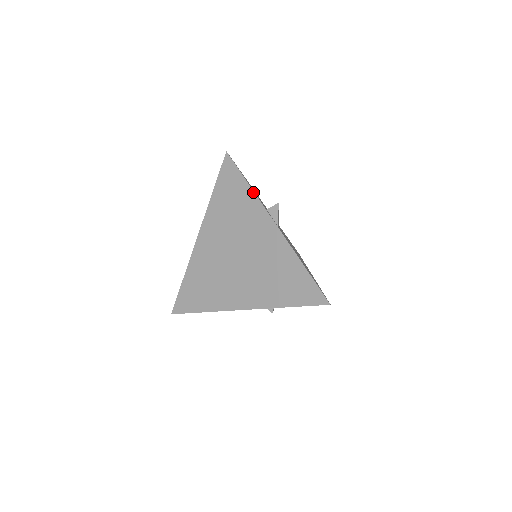
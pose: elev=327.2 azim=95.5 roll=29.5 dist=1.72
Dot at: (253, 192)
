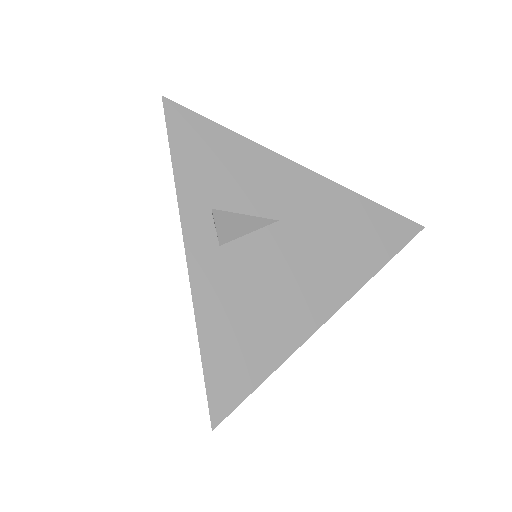
Dot at: (175, 186)
